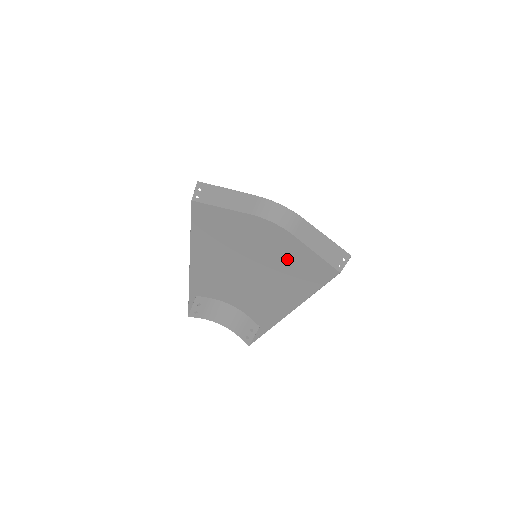
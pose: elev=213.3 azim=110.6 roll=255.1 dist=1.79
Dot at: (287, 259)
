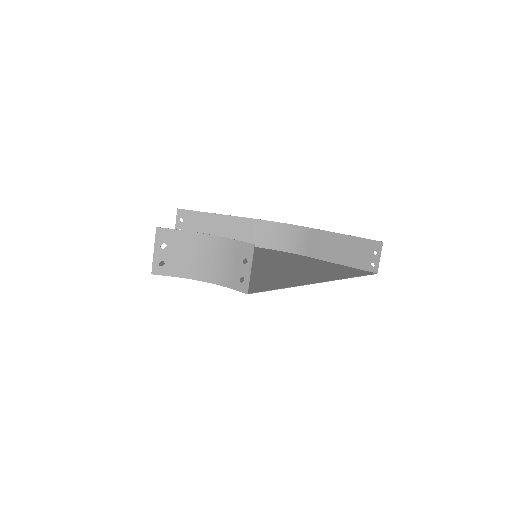
Dot at: (300, 263)
